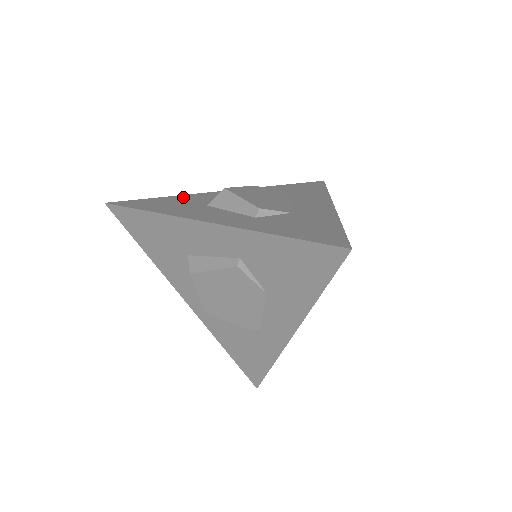
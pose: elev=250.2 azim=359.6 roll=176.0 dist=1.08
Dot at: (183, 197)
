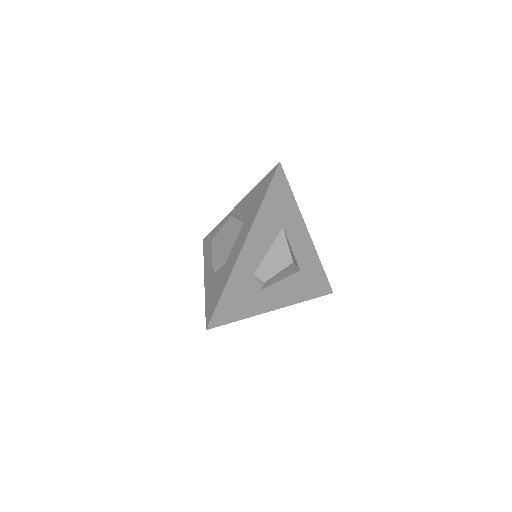
Dot at: (220, 226)
